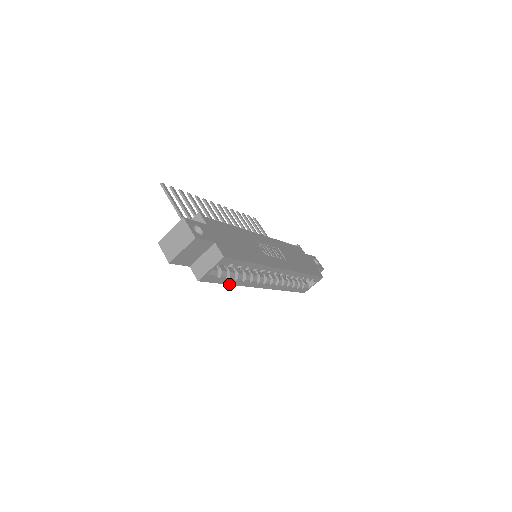
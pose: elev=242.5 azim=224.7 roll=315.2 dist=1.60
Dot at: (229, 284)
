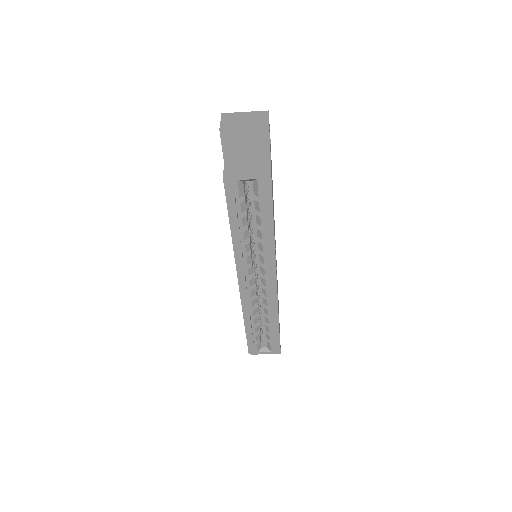
Dot at: (231, 229)
